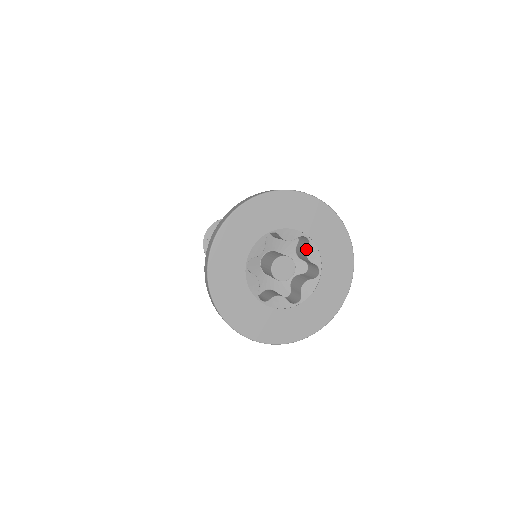
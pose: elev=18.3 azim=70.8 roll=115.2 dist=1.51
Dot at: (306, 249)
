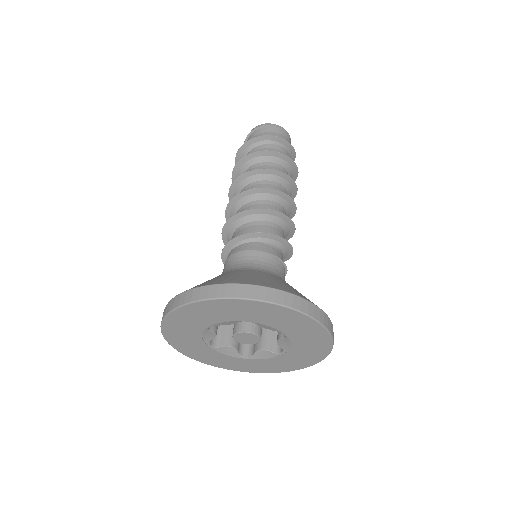
Dot at: occluded
